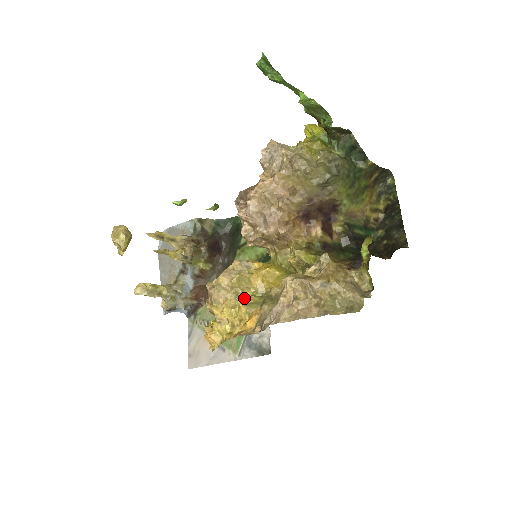
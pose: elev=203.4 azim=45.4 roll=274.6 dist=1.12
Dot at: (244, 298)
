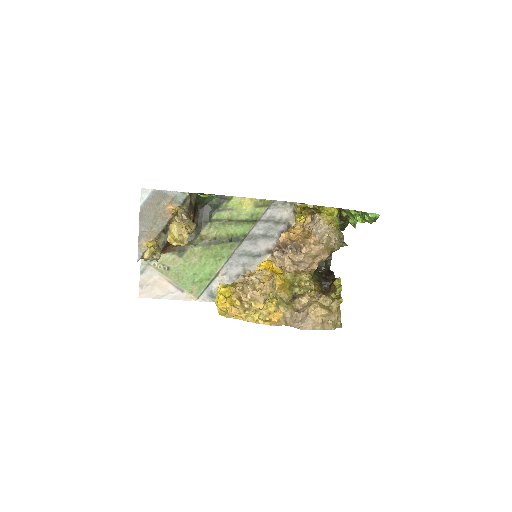
Dot at: (271, 299)
